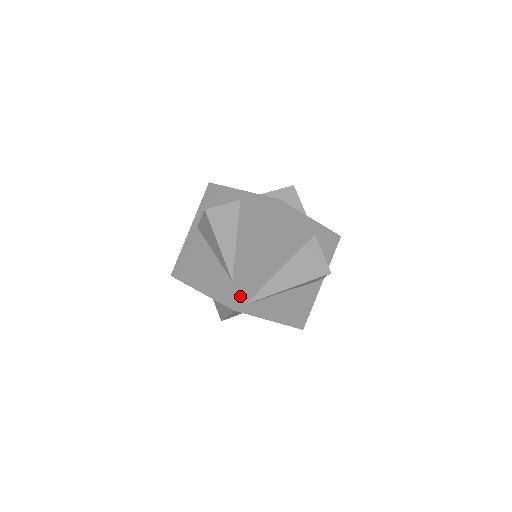
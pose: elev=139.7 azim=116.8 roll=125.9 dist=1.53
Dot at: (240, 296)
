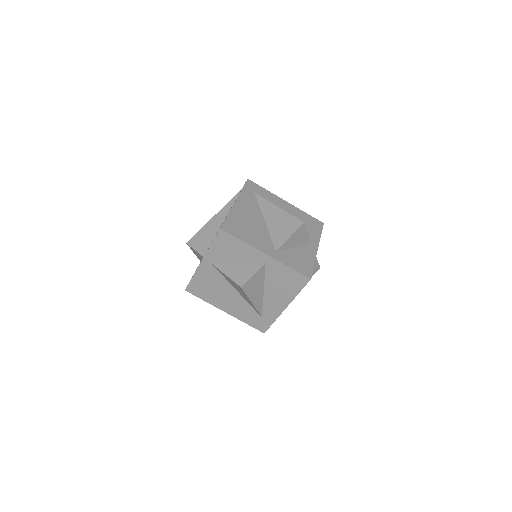
Dot at: occluded
